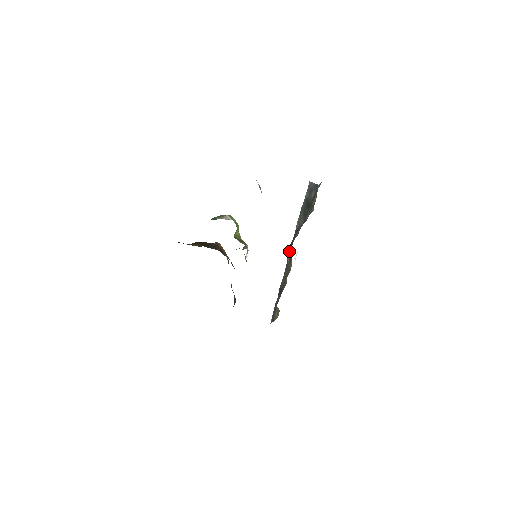
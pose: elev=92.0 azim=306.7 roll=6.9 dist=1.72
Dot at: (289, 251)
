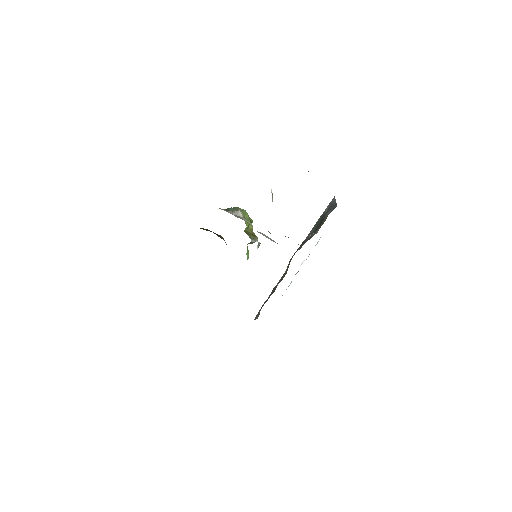
Dot at: (290, 260)
